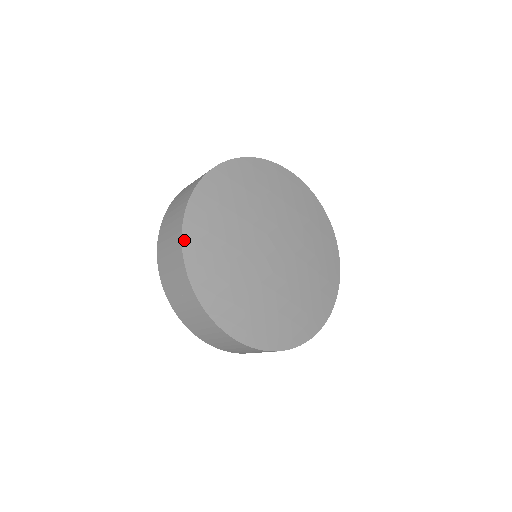
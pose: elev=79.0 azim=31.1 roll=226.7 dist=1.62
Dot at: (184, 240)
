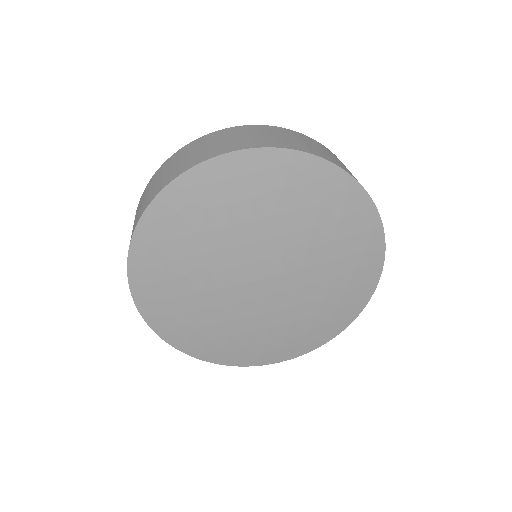
Dot at: (136, 236)
